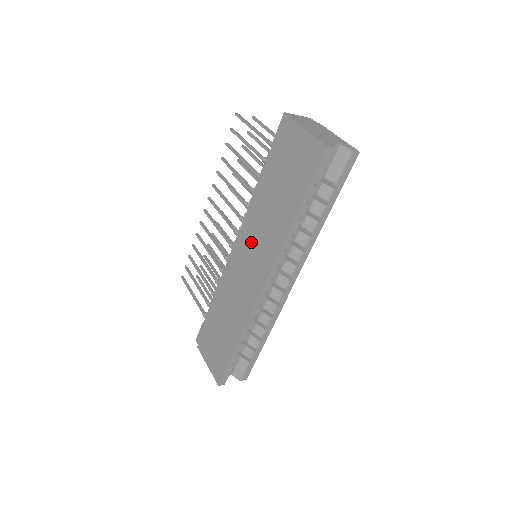
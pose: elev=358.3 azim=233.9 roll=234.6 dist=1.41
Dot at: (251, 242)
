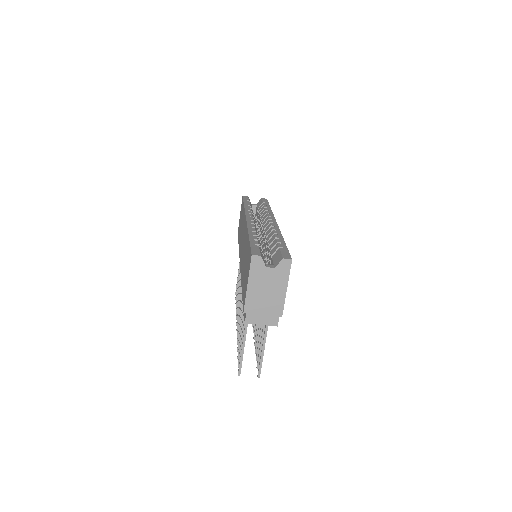
Dot at: (241, 244)
